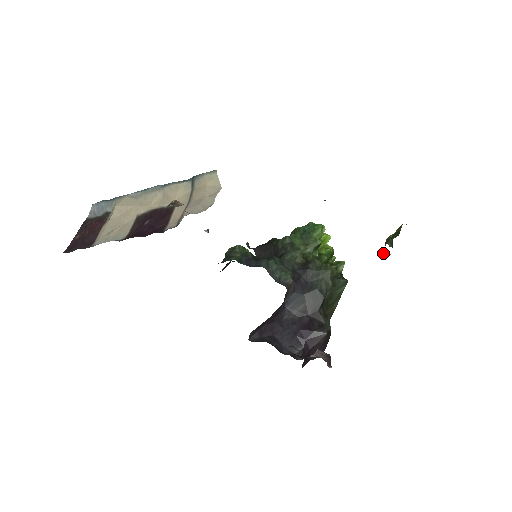
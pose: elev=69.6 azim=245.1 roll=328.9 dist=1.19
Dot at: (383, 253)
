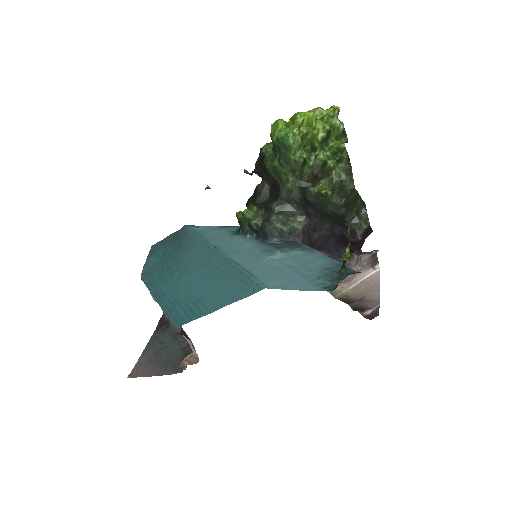
Dot at: occluded
